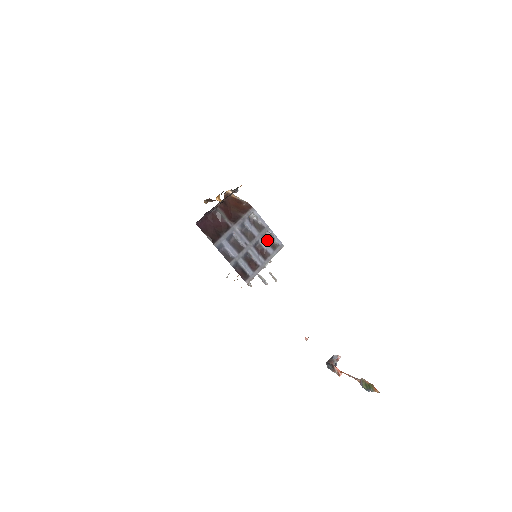
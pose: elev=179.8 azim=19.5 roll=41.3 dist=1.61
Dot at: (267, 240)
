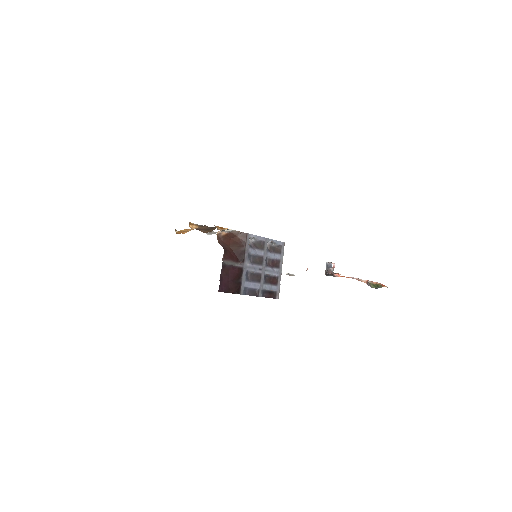
Dot at: (271, 250)
